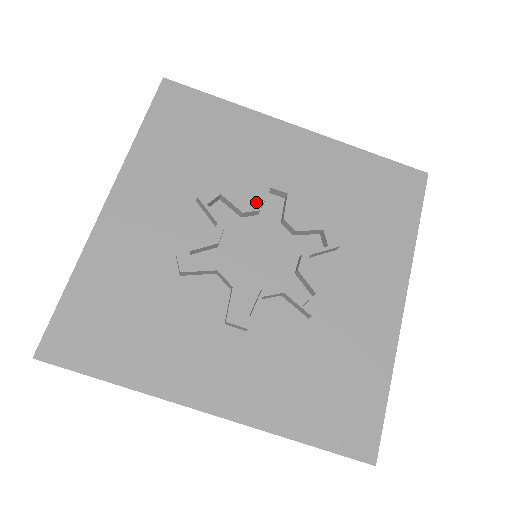
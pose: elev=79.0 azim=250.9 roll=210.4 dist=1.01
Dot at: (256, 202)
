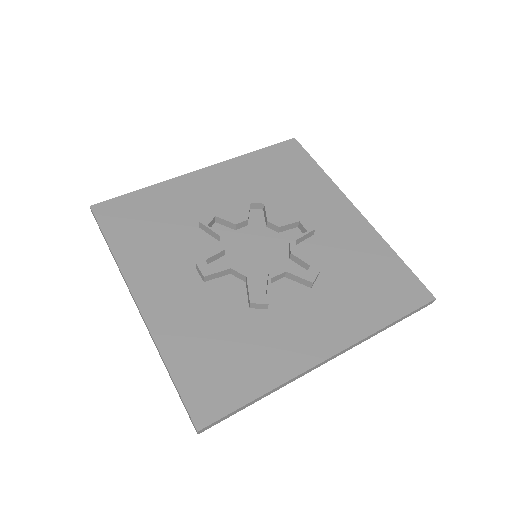
Dot at: occluded
